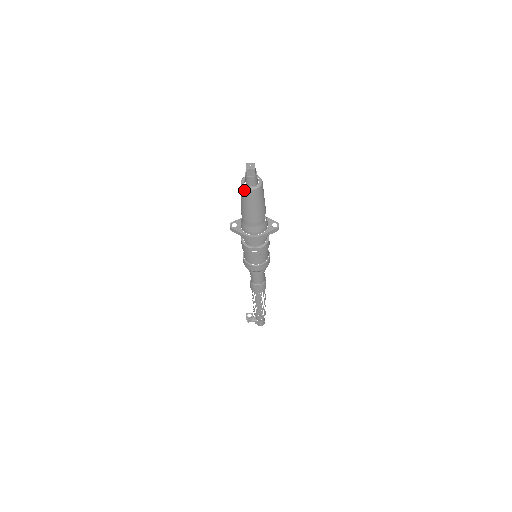
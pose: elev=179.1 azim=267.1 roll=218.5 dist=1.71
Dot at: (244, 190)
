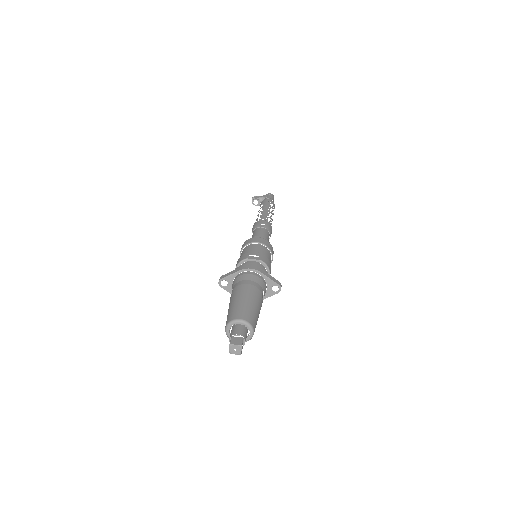
Dot at: occluded
